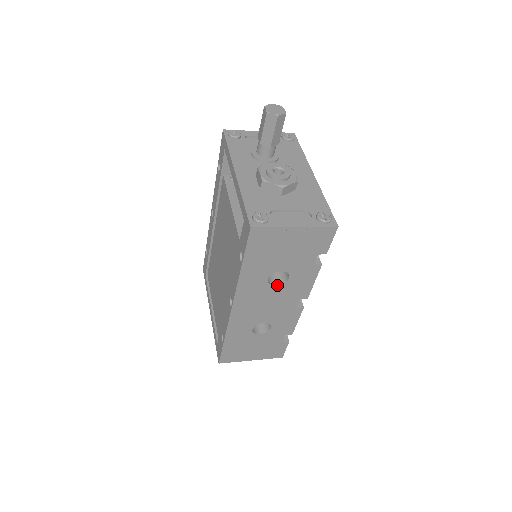
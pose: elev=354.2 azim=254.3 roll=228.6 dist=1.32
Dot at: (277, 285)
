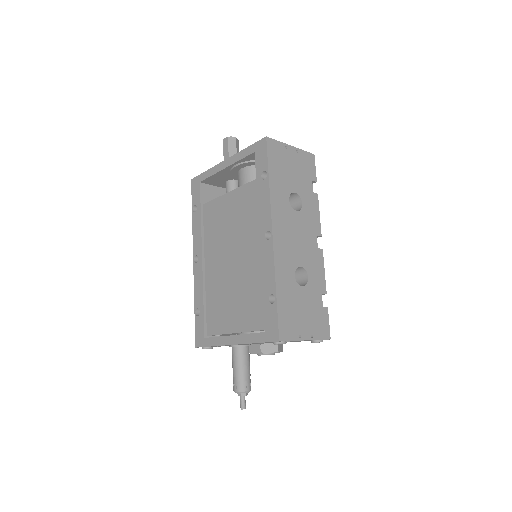
Dot at: (297, 211)
